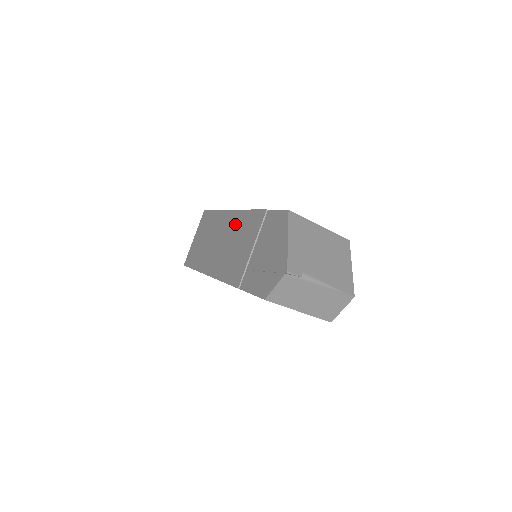
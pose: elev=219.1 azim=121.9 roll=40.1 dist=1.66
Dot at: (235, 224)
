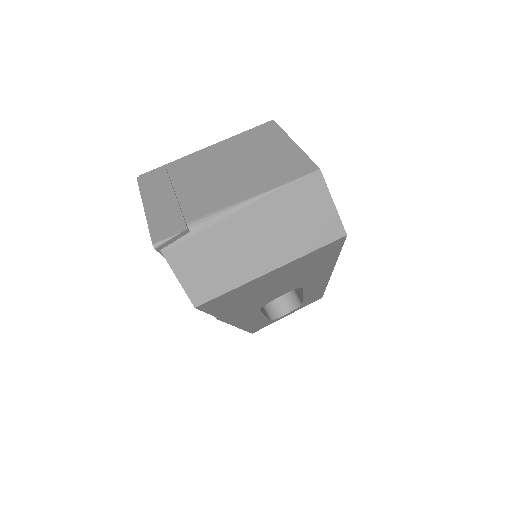
Dot at: occluded
